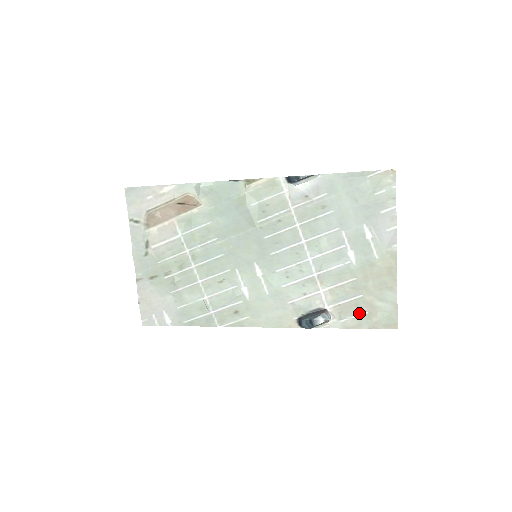
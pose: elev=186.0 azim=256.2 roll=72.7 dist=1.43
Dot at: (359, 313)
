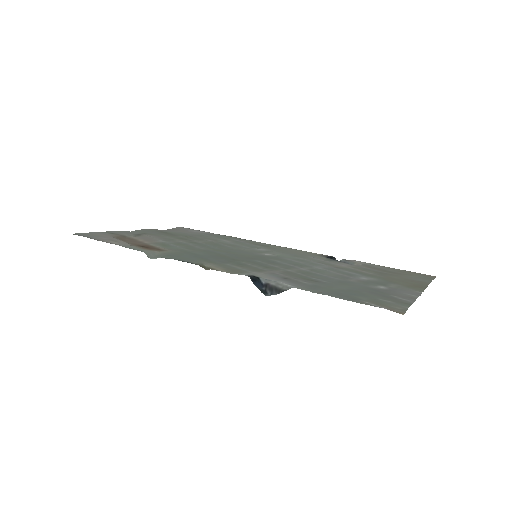
Dot at: (390, 270)
